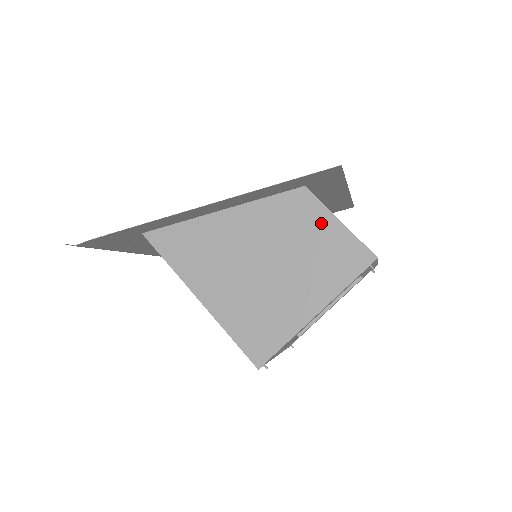
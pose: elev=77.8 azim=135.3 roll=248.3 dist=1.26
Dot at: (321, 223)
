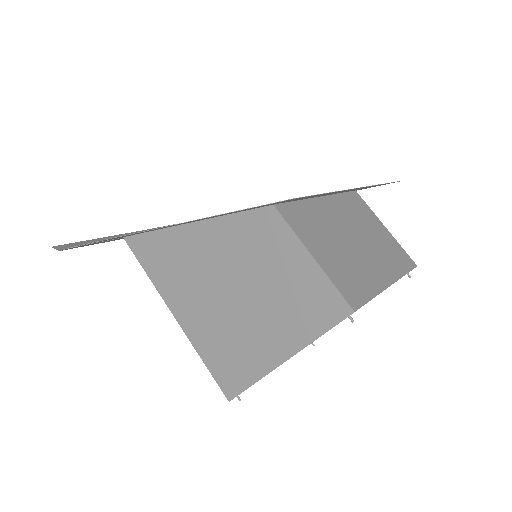
Dot at: (290, 255)
